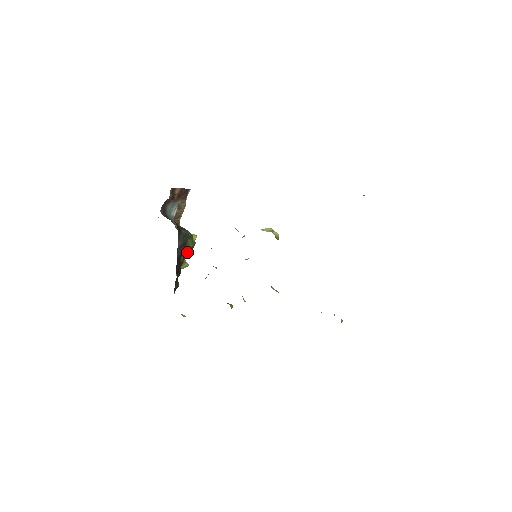
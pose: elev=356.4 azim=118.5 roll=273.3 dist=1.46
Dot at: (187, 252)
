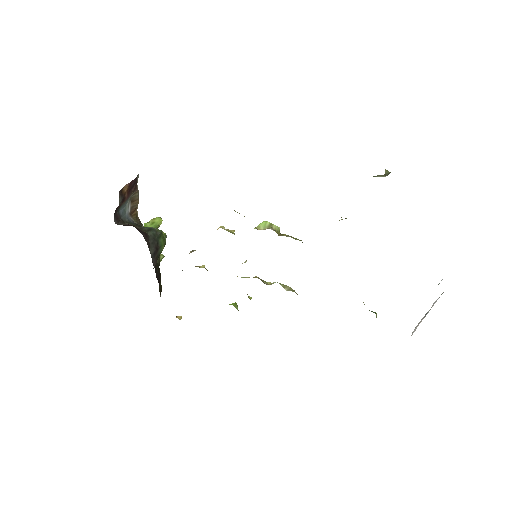
Dot at: occluded
